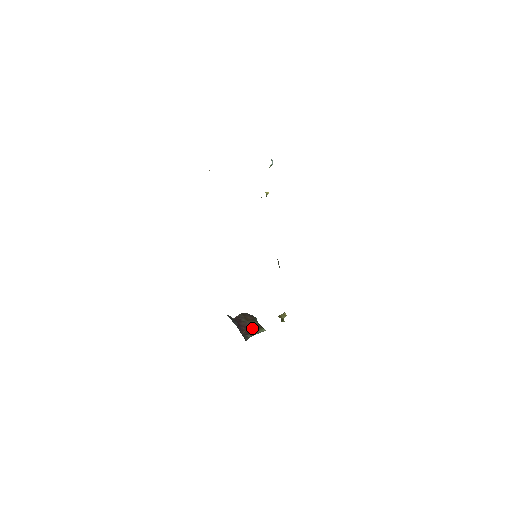
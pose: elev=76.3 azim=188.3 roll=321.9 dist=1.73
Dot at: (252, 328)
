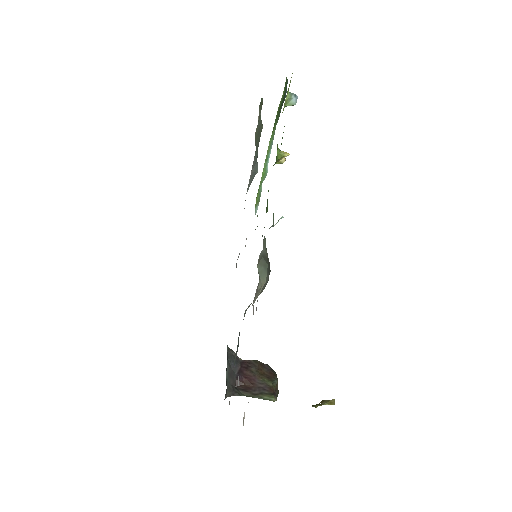
Dot at: (258, 387)
